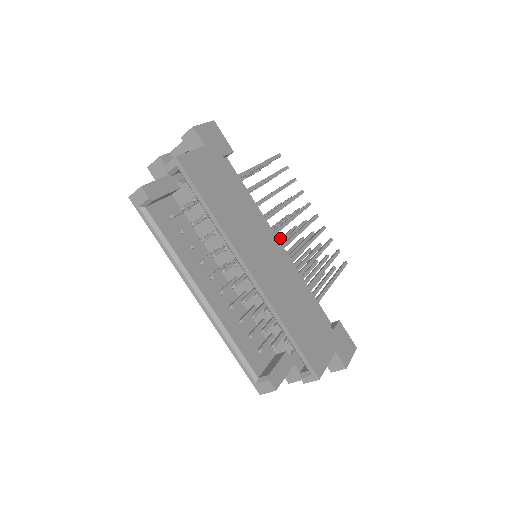
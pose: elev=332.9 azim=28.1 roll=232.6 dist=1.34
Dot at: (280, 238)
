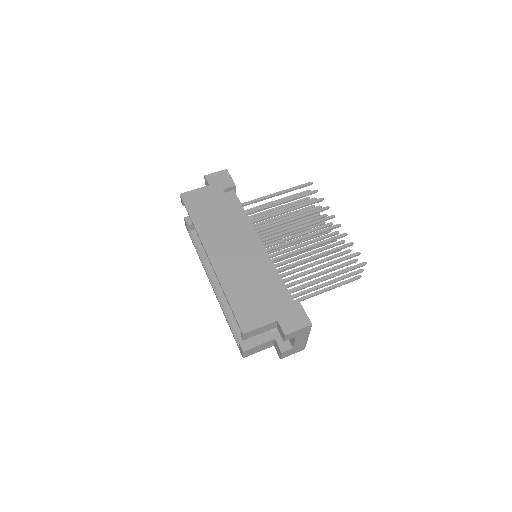
Dot at: occluded
